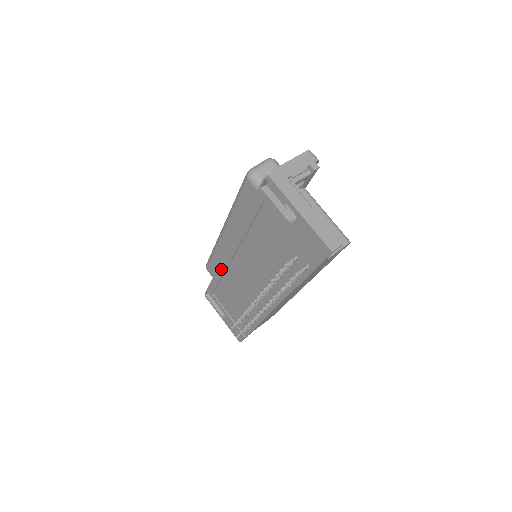
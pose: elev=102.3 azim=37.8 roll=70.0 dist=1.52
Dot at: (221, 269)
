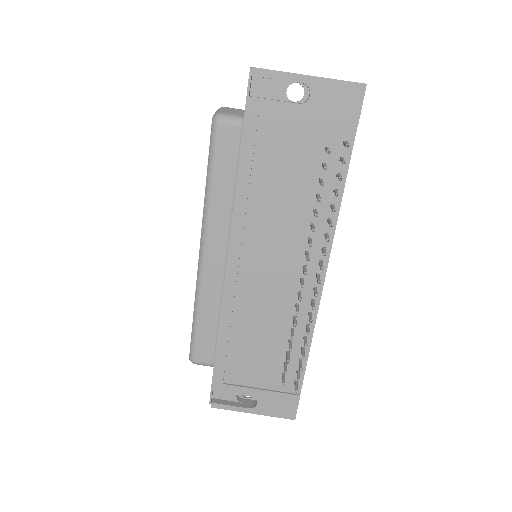
Dot at: (226, 310)
